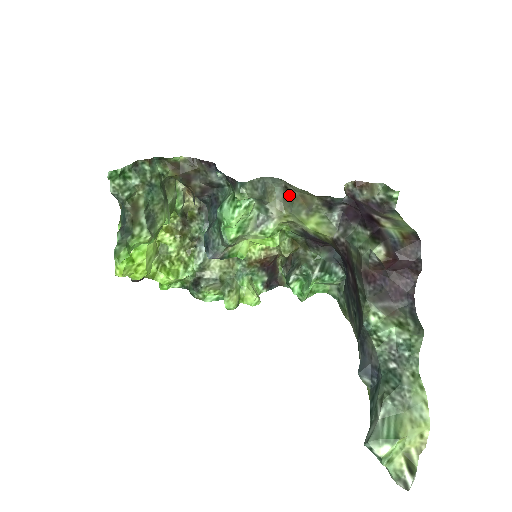
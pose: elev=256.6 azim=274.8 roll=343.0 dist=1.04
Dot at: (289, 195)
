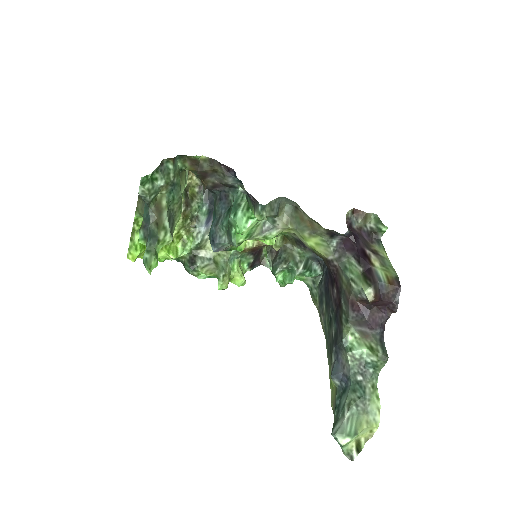
Dot at: (298, 215)
